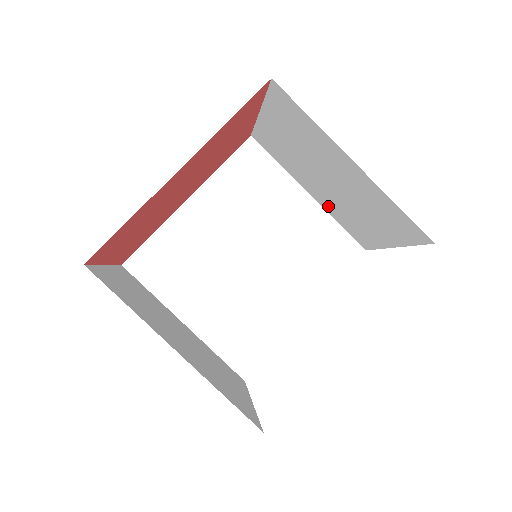
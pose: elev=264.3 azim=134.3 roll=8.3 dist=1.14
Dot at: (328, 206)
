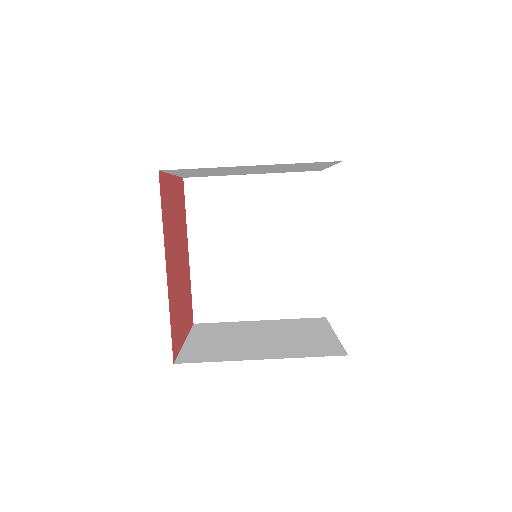
Dot at: occluded
